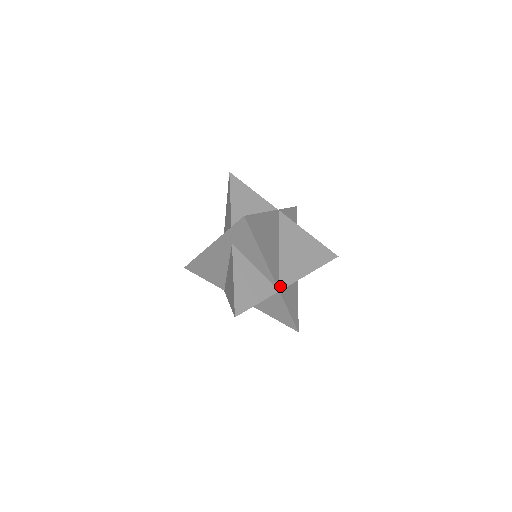
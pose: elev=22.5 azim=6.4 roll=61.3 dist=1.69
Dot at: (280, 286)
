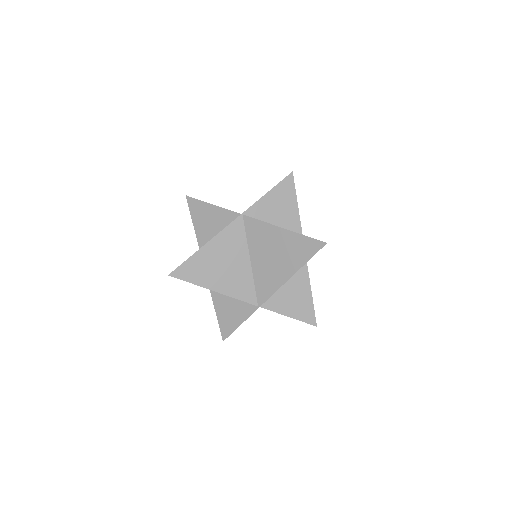
Dot at: (259, 302)
